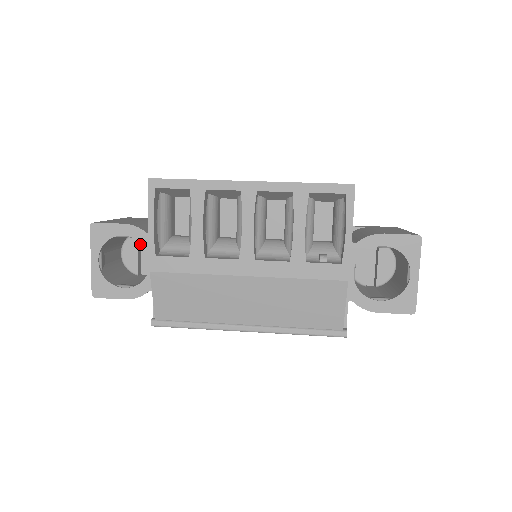
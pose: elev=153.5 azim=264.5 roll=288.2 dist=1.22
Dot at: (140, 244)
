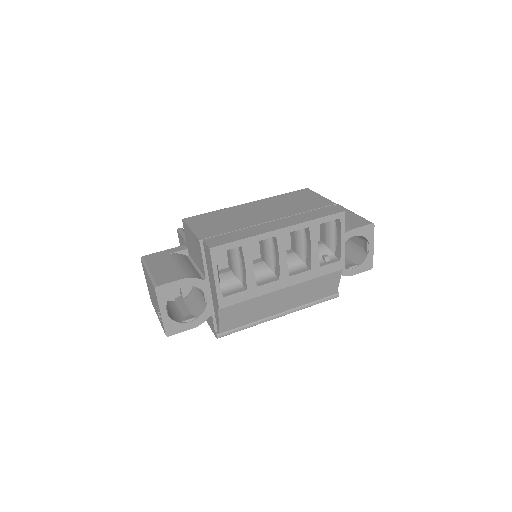
Dot at: occluded
